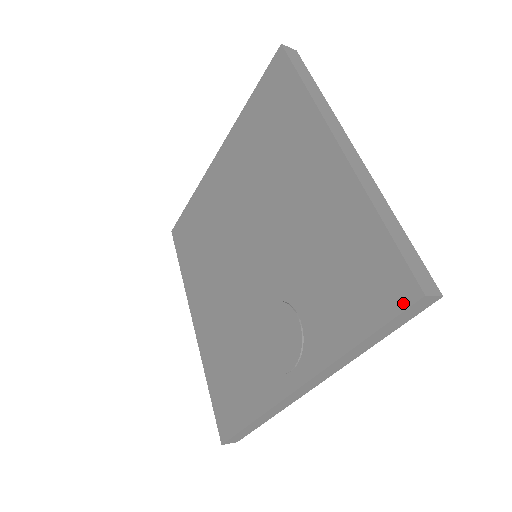
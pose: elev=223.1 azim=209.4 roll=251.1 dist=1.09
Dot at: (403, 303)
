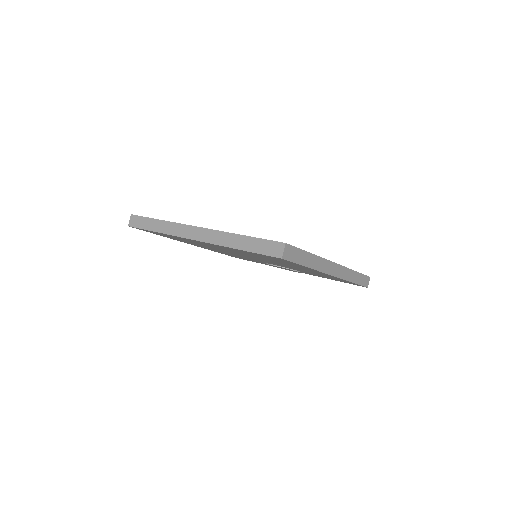
Dot at: occluded
